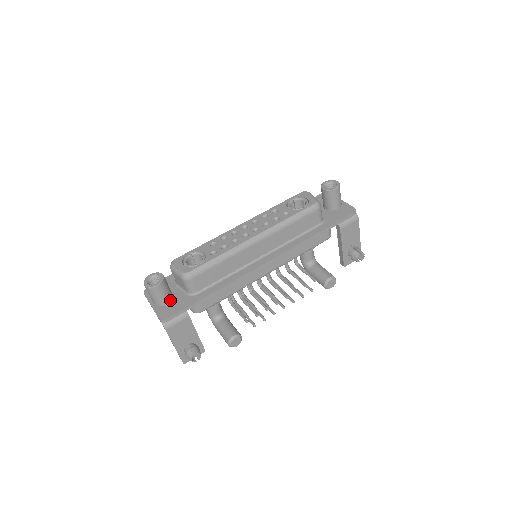
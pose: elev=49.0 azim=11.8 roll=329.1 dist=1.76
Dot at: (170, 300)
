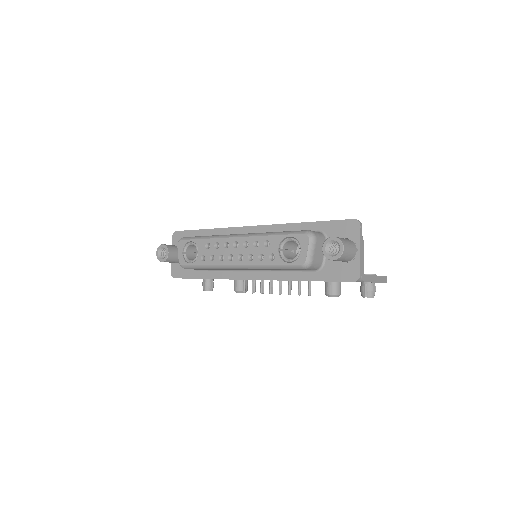
Dot at: occluded
